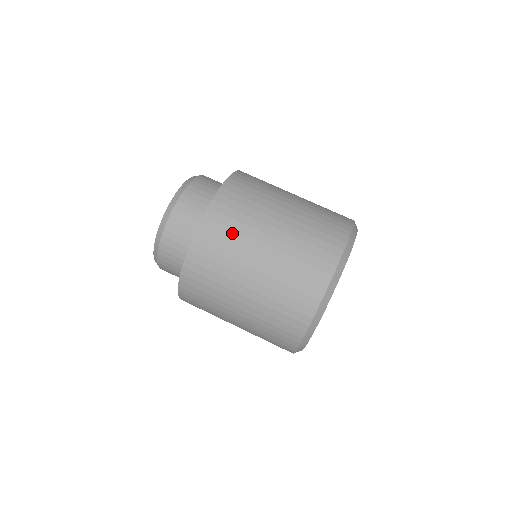
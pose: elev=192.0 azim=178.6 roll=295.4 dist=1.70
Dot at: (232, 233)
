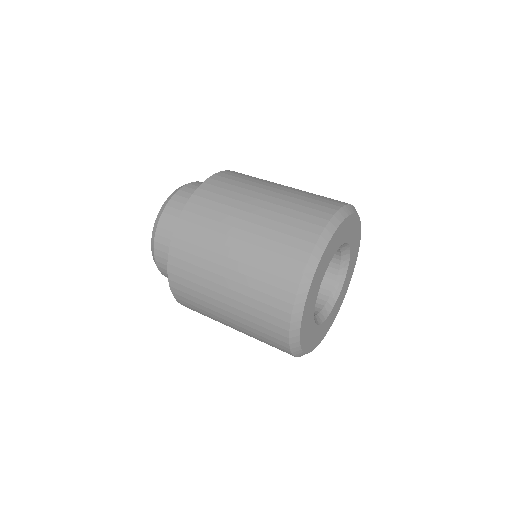
Dot at: (223, 199)
